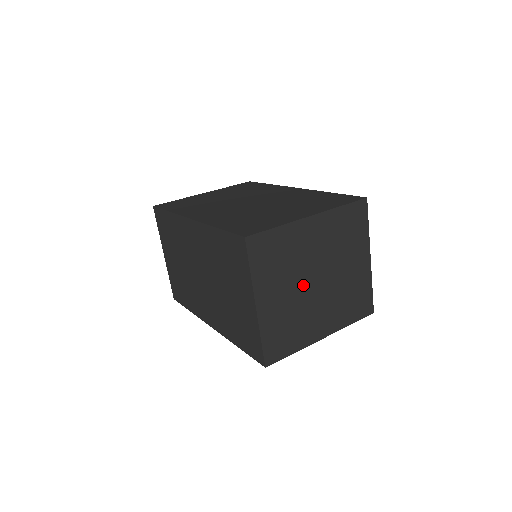
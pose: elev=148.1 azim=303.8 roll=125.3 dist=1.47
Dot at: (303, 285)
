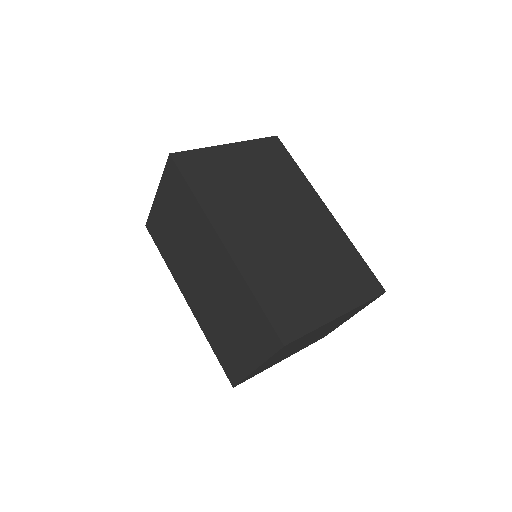
Dot at: (296, 347)
